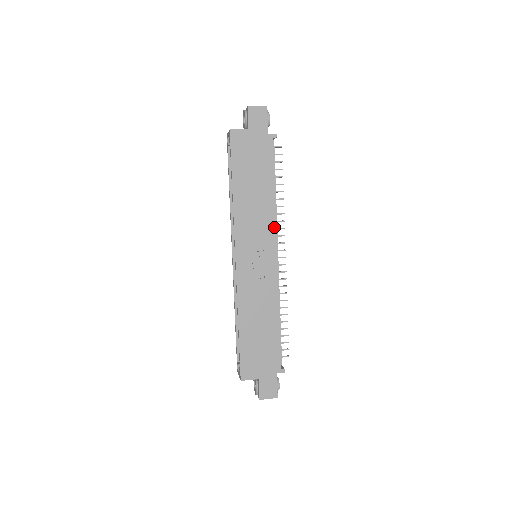
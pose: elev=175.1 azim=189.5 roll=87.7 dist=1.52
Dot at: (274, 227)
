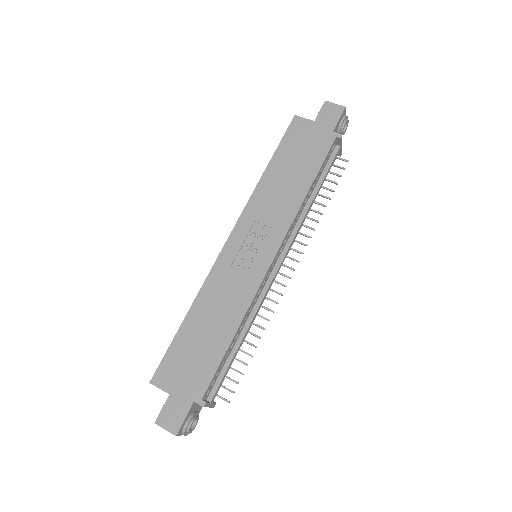
Dot at: (288, 226)
